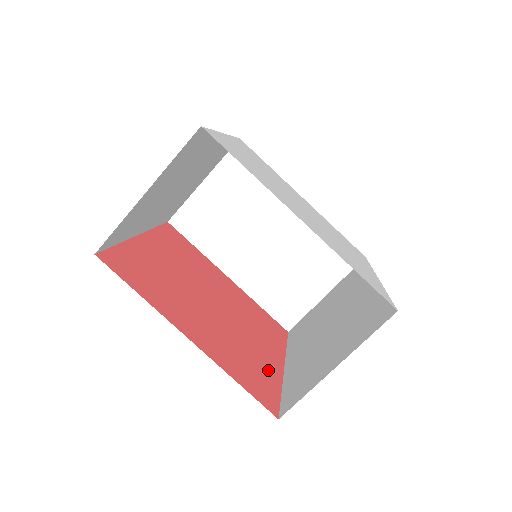
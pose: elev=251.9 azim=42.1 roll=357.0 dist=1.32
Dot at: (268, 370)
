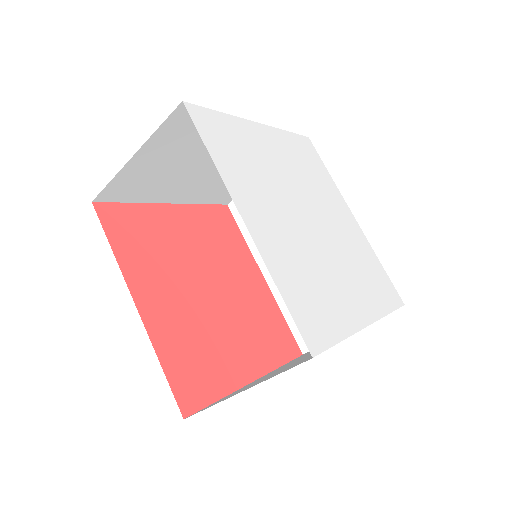
Dot at: (223, 373)
